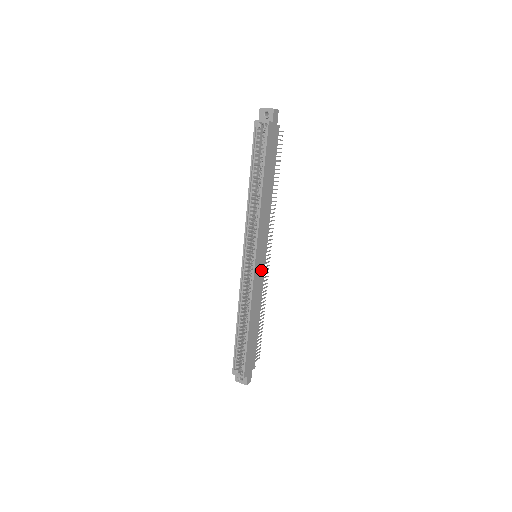
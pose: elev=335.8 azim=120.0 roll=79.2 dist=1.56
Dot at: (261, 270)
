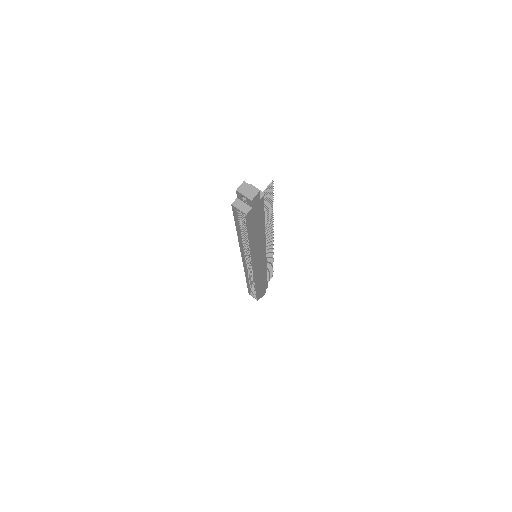
Dot at: (262, 262)
